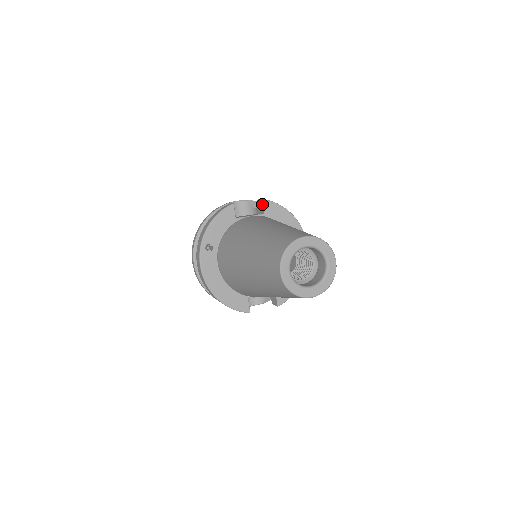
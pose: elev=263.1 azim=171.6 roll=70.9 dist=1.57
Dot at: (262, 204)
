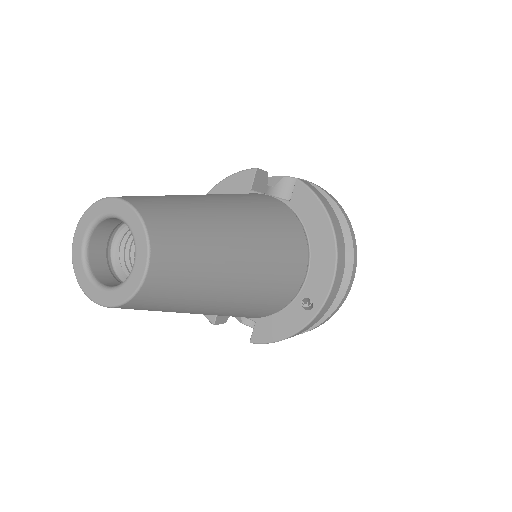
Dot at: (295, 186)
